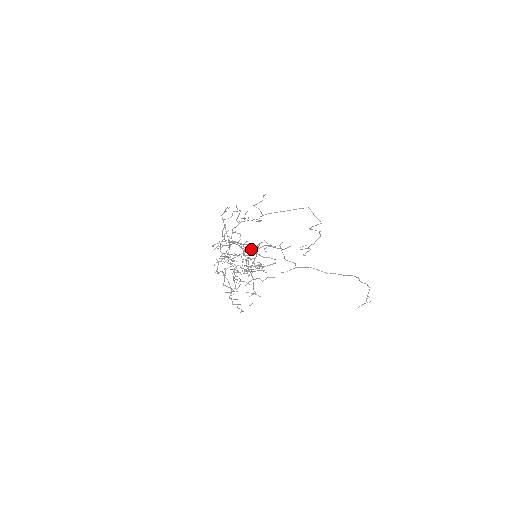
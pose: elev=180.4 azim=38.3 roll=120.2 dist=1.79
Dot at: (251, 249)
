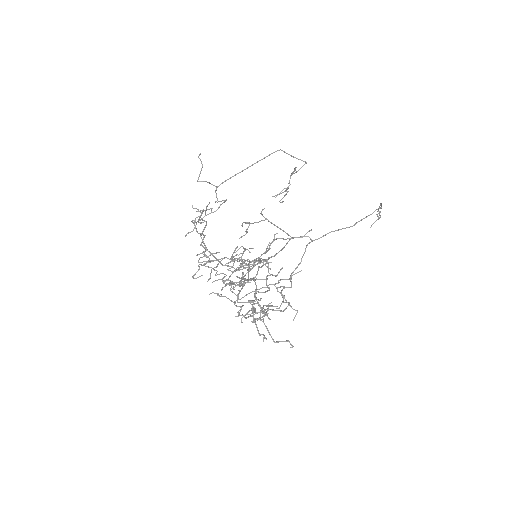
Dot at: (260, 261)
